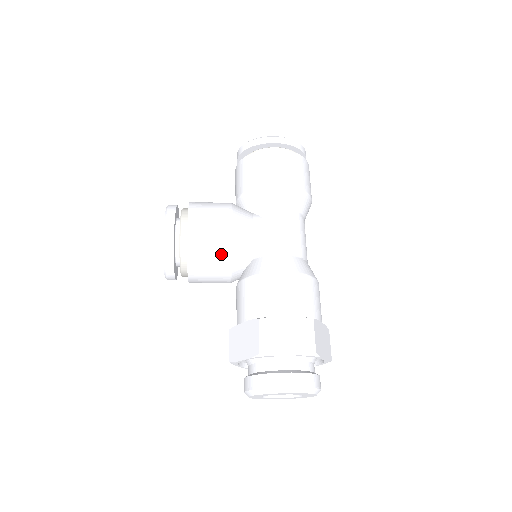
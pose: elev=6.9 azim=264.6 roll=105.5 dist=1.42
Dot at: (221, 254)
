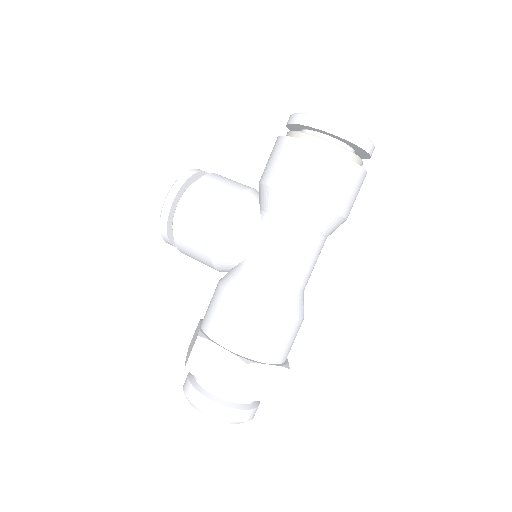
Dot at: (202, 250)
